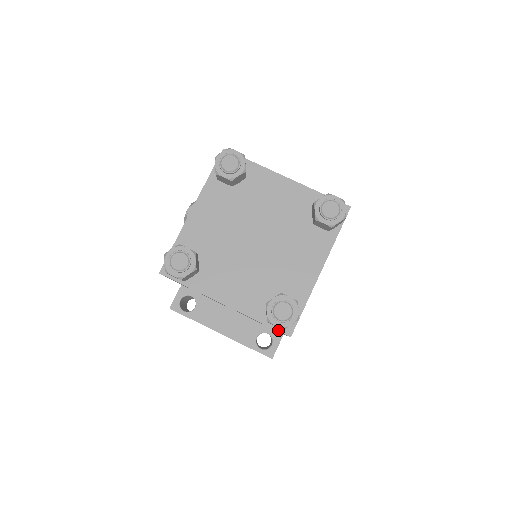
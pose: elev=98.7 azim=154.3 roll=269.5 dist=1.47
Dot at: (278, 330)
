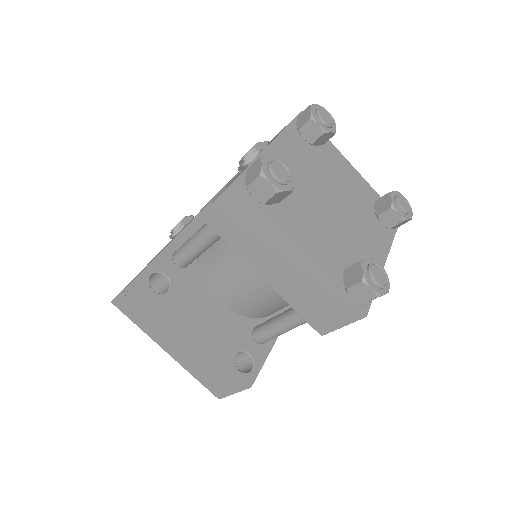
Dot at: (355, 304)
